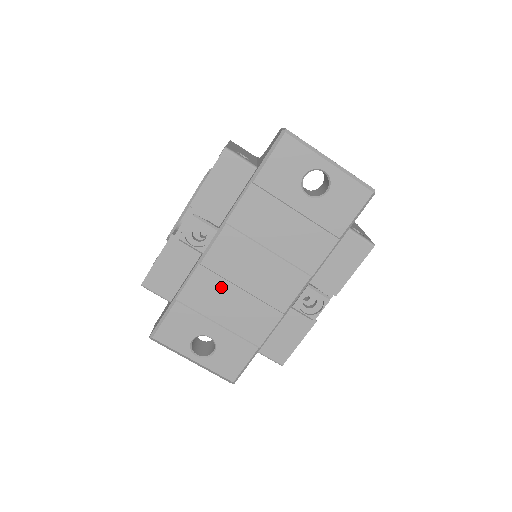
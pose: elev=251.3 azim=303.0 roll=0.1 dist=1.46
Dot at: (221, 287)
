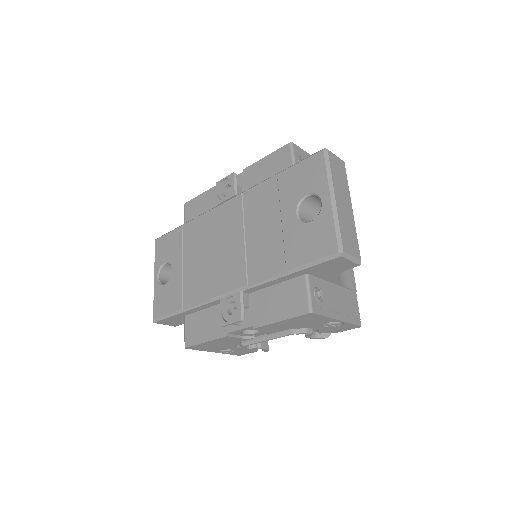
Dot at: (204, 239)
